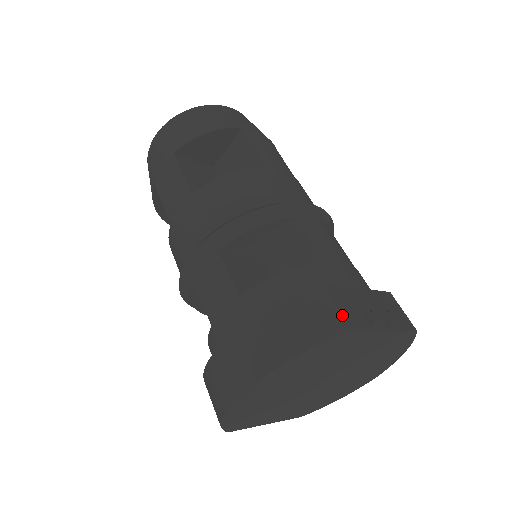
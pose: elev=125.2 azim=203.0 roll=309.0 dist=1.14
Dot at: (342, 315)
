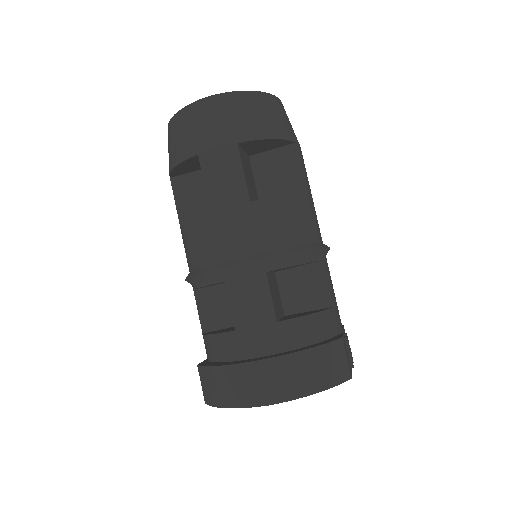
Dot at: (349, 365)
